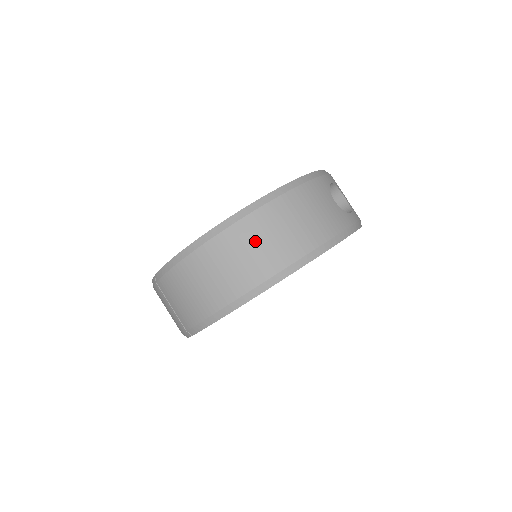
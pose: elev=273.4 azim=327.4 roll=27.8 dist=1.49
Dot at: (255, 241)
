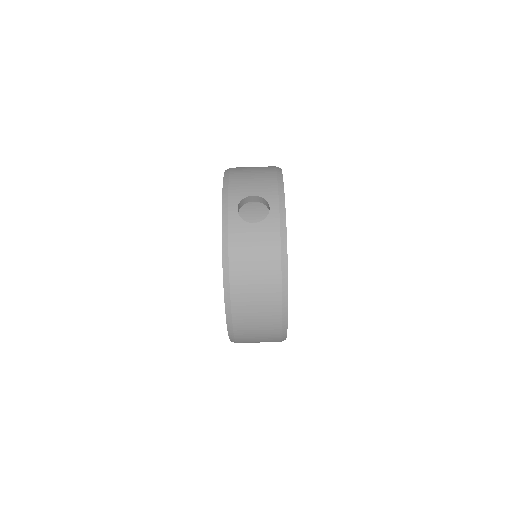
Dot at: (252, 310)
